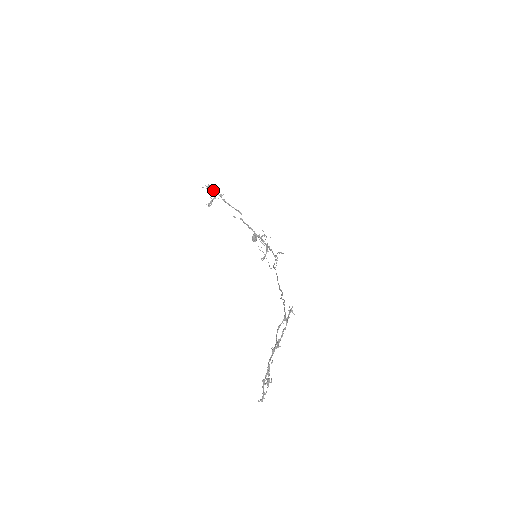
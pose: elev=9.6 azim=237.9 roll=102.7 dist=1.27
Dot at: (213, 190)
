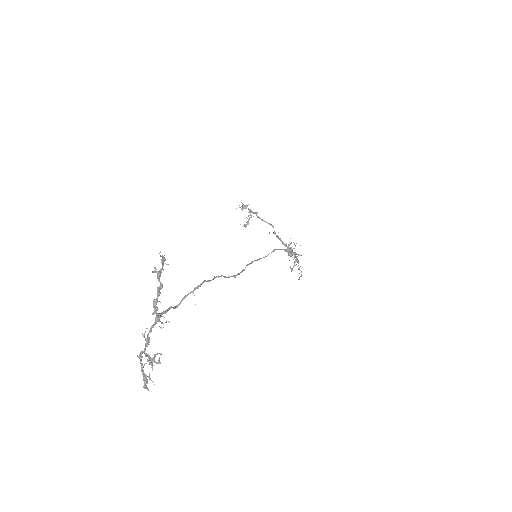
Dot at: (248, 209)
